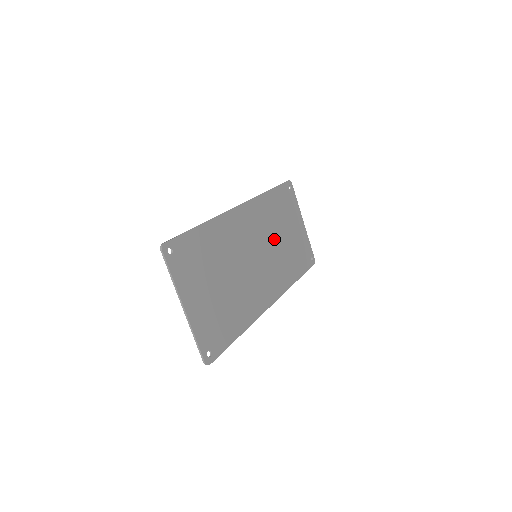
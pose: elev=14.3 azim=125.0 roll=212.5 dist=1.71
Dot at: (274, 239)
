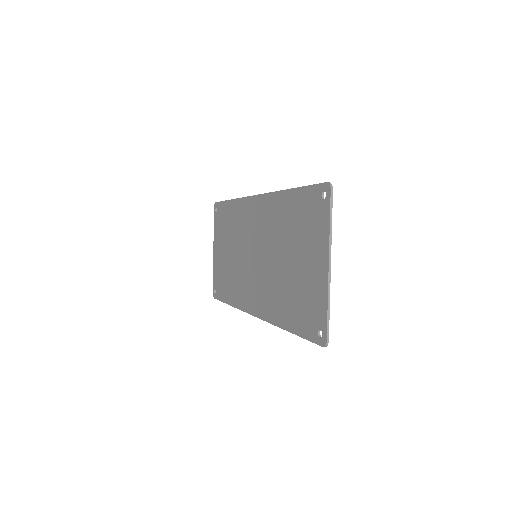
Dot at: (239, 250)
